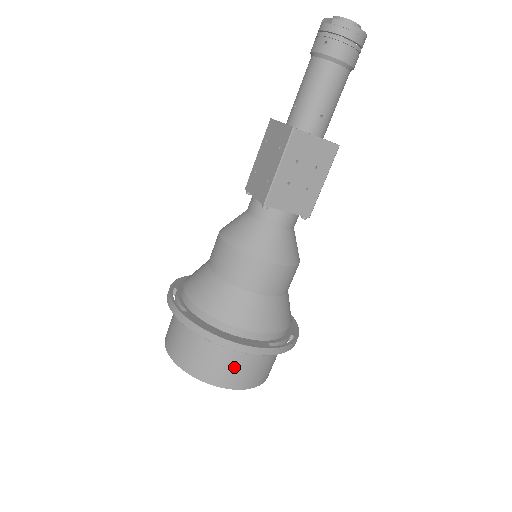
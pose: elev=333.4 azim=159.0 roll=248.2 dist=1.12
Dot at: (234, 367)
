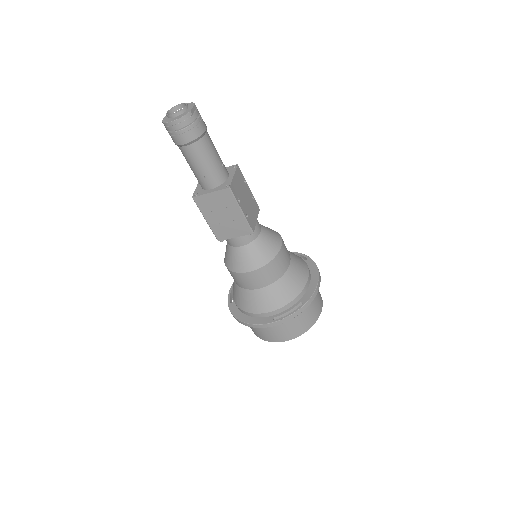
Dot at: (268, 332)
